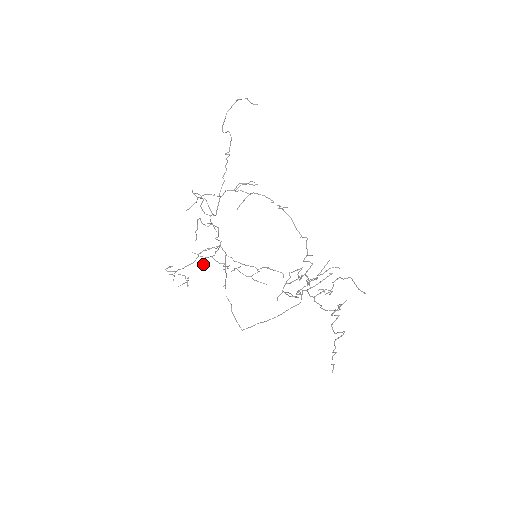
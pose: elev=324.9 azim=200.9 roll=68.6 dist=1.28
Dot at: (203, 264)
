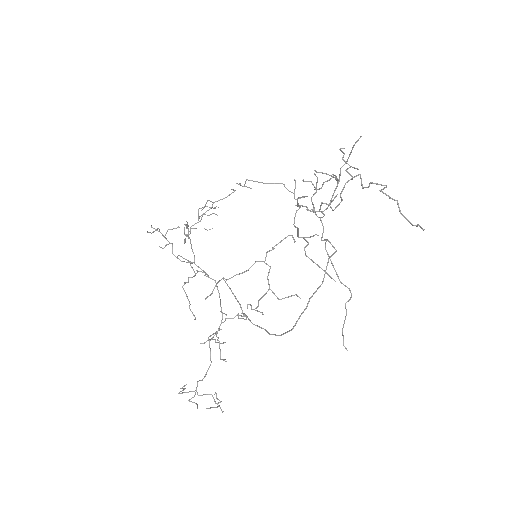
Dot at: (219, 347)
